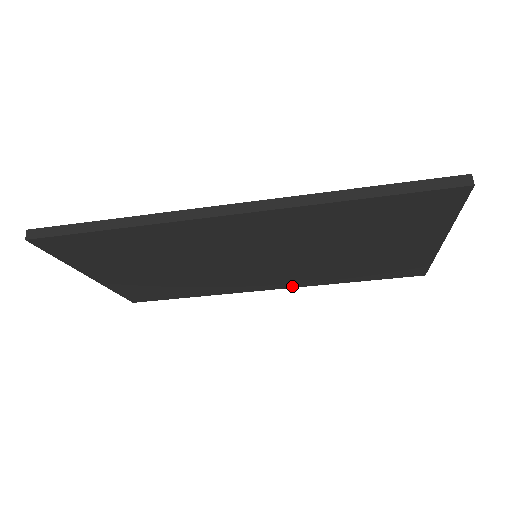
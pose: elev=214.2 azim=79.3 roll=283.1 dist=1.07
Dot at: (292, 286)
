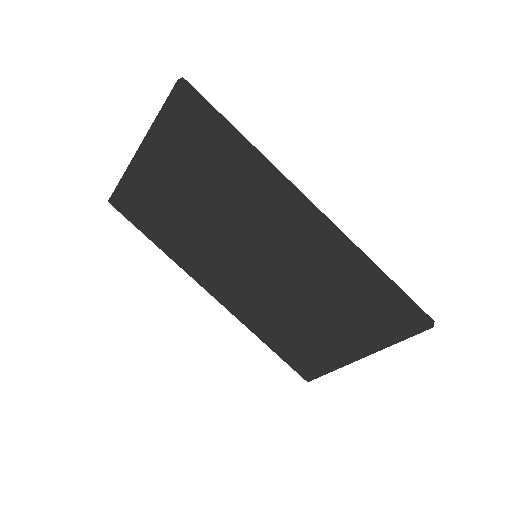
Dot at: (228, 306)
